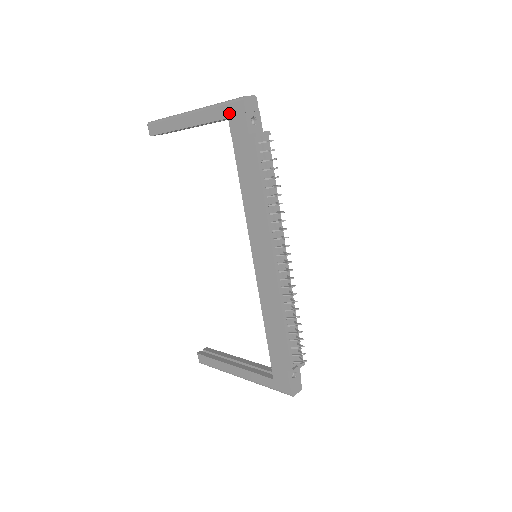
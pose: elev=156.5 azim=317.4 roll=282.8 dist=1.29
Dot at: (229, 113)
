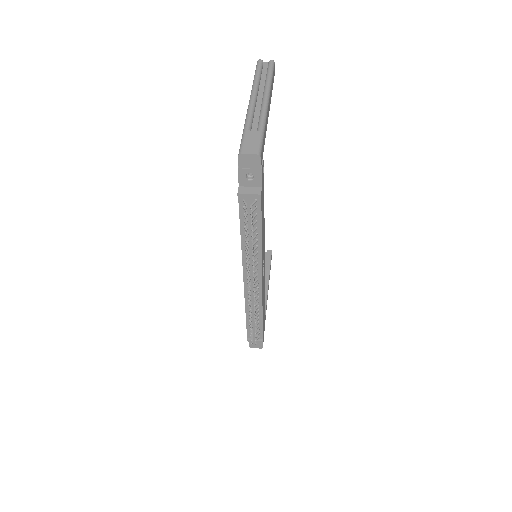
Dot at: occluded
